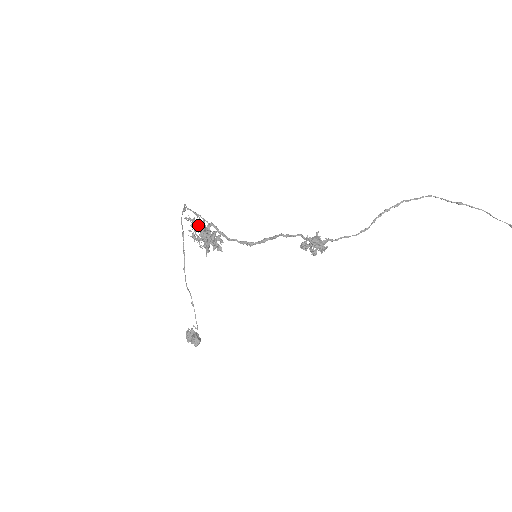
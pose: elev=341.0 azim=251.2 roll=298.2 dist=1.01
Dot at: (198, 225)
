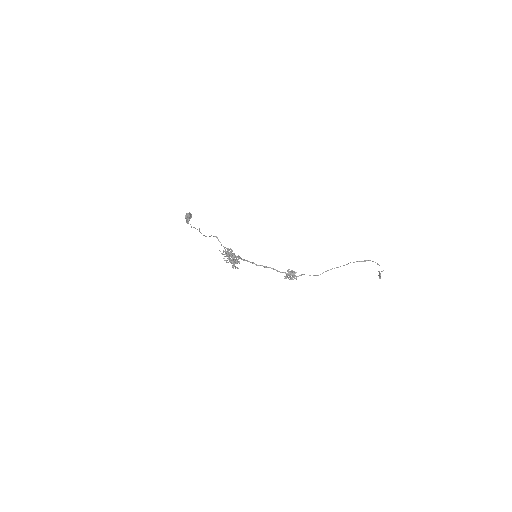
Dot at: (230, 260)
